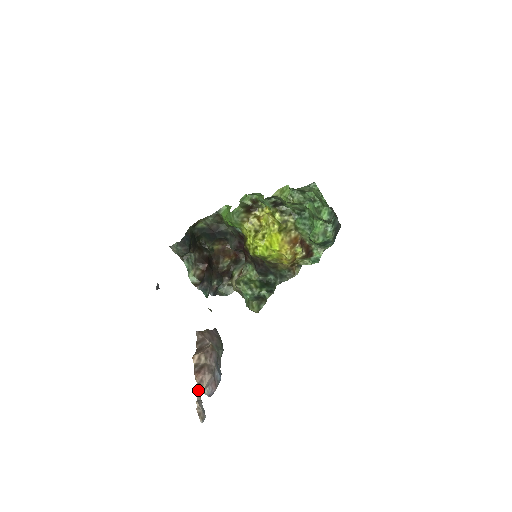
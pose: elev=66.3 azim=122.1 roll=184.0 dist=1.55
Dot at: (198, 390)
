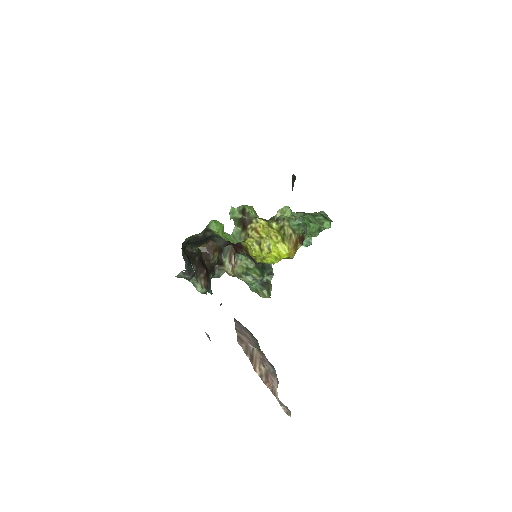
Dot at: (274, 395)
